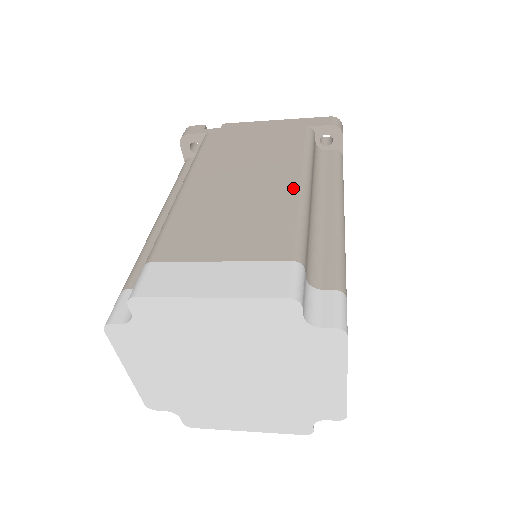
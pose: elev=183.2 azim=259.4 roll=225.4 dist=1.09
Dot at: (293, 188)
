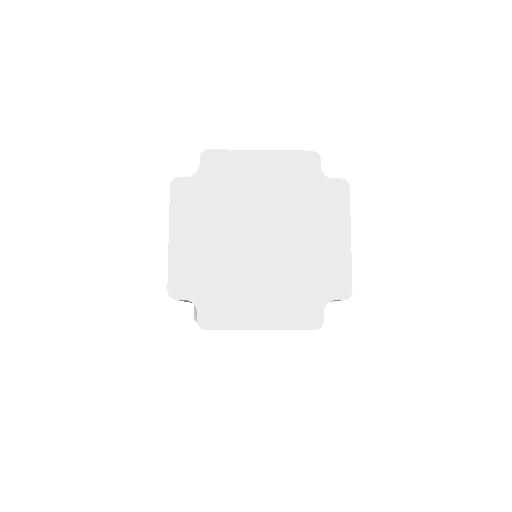
Dot at: occluded
